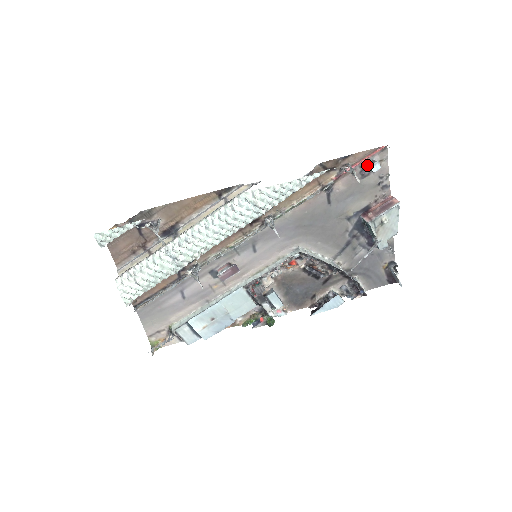
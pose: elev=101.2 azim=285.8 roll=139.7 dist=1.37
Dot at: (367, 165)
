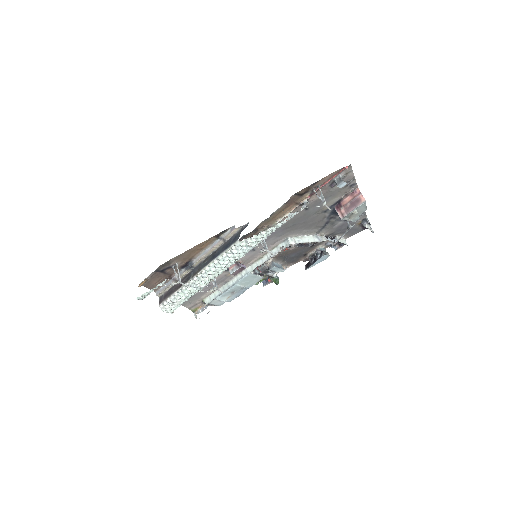
Dot at: (335, 182)
